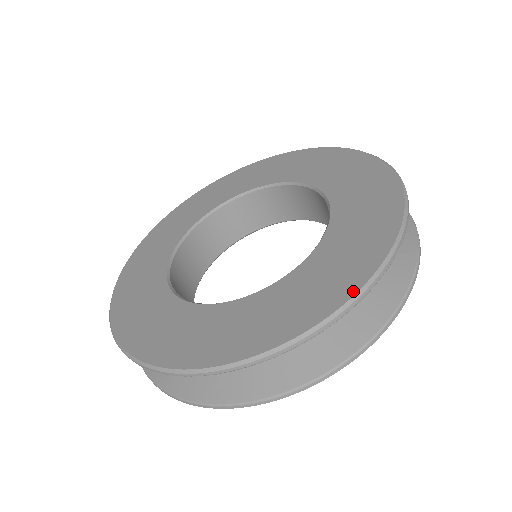
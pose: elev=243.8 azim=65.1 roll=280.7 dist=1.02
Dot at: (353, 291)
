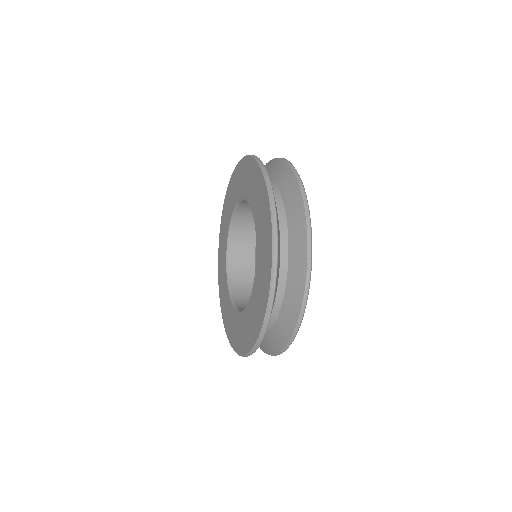
Dot at: (267, 298)
